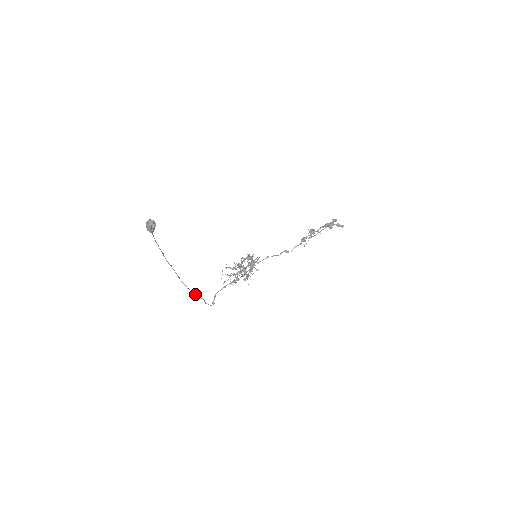
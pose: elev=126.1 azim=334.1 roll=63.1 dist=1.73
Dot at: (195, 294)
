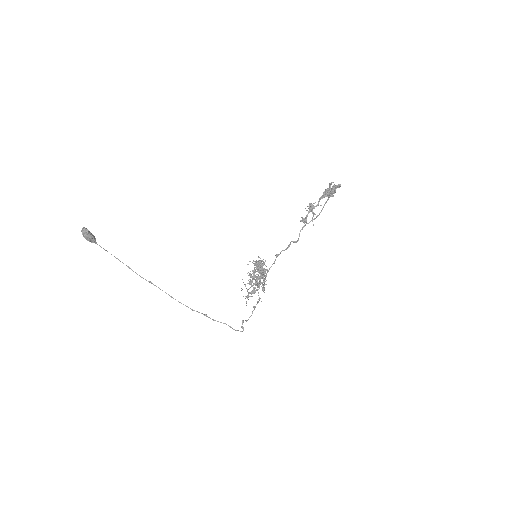
Dot at: (208, 317)
